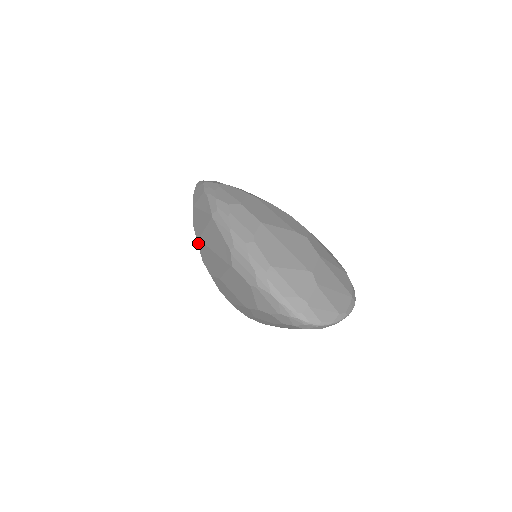
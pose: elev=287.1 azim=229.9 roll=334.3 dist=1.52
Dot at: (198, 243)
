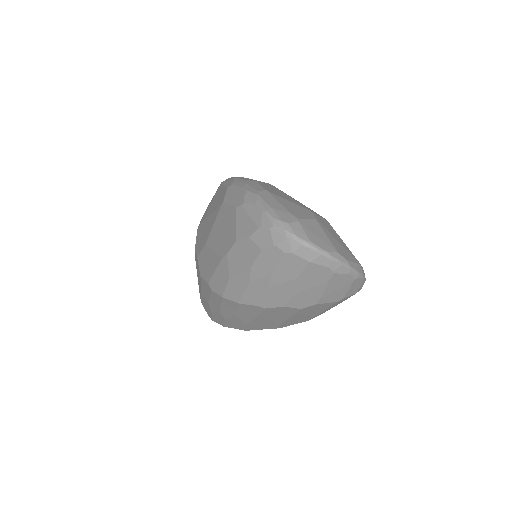
Dot at: (197, 231)
